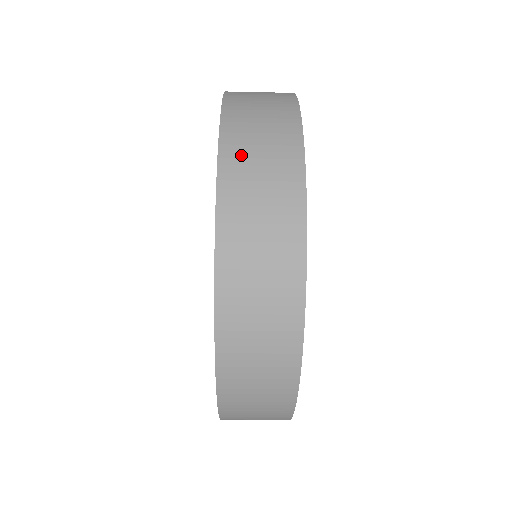
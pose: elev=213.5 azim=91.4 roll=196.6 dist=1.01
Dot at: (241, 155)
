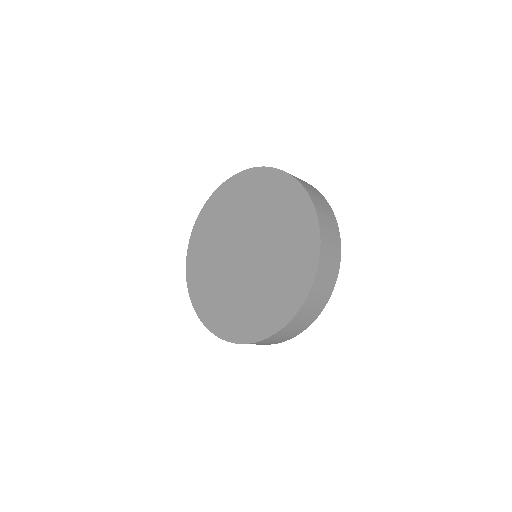
Dot at: (321, 212)
